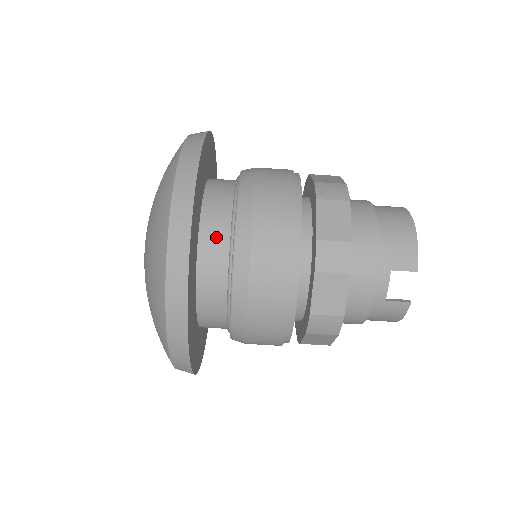
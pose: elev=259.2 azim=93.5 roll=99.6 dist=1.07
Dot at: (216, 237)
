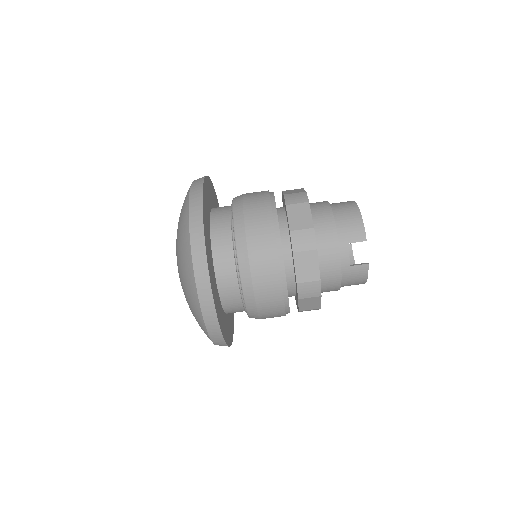
Dot at: (223, 243)
